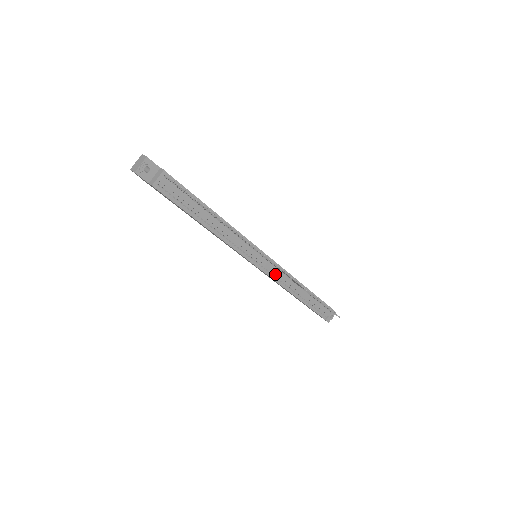
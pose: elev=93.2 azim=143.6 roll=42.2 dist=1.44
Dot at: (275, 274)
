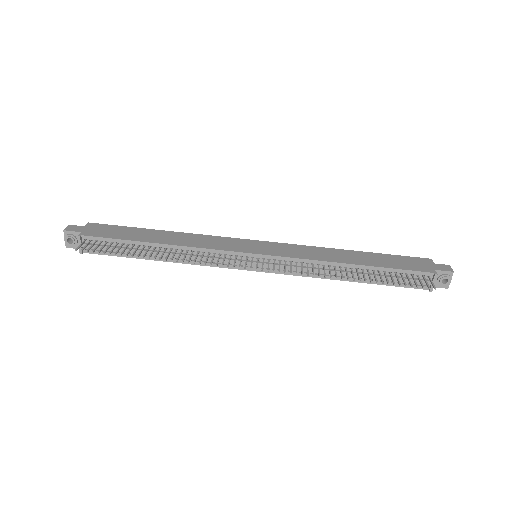
Dot at: occluded
